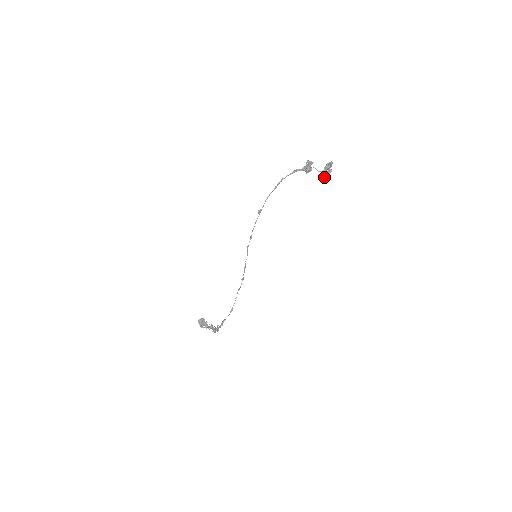
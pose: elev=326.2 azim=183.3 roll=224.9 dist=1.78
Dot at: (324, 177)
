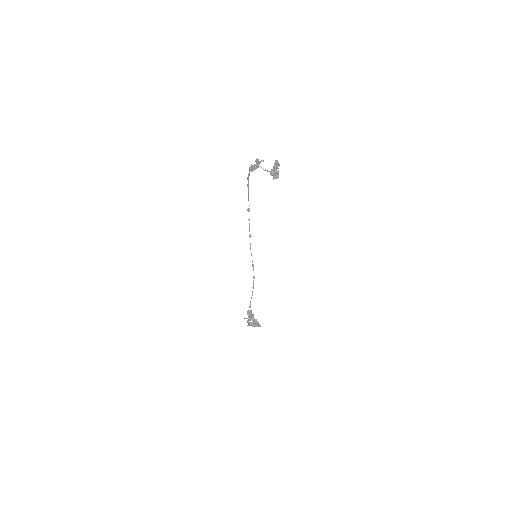
Dot at: (273, 177)
